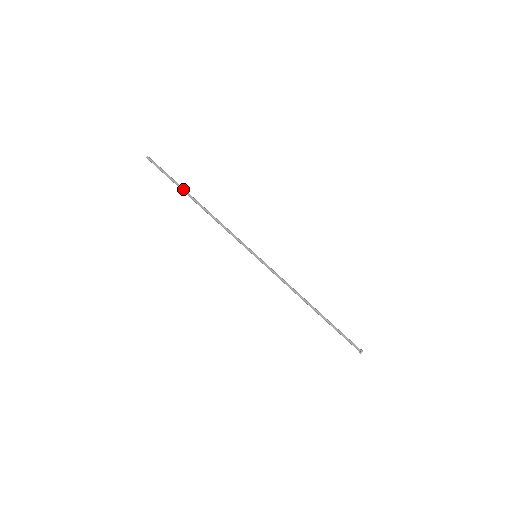
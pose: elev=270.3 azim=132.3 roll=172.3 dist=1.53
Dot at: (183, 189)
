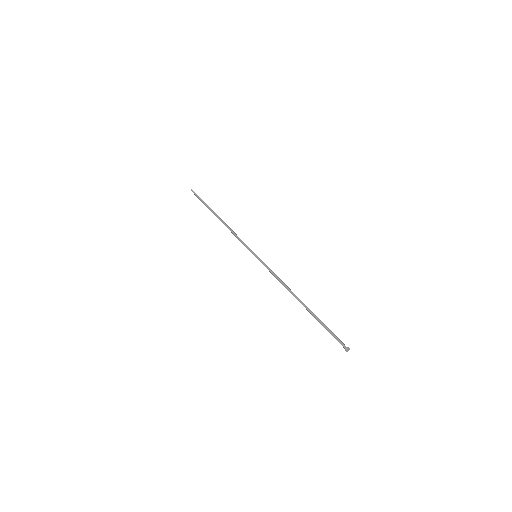
Dot at: occluded
